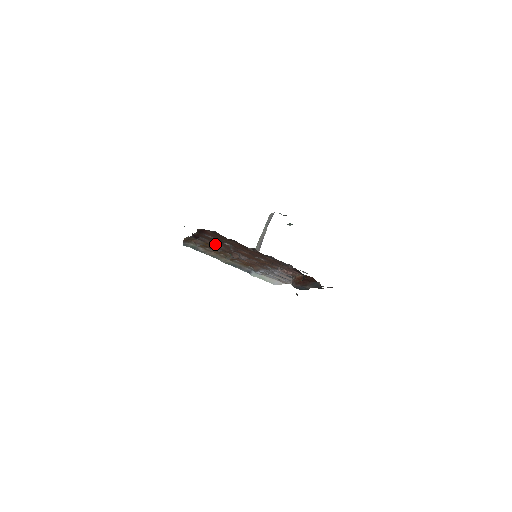
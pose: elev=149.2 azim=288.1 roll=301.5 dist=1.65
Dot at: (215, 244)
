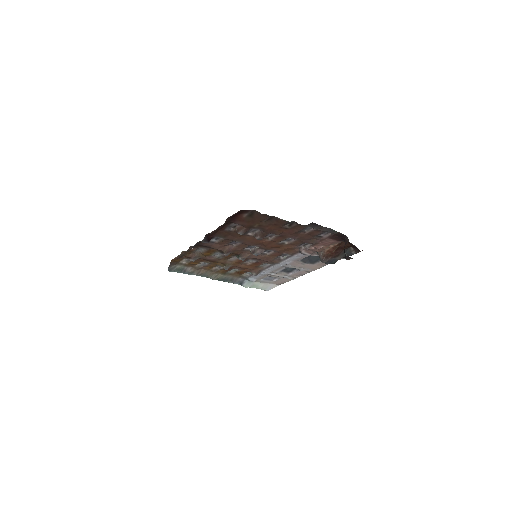
Dot at: (223, 246)
